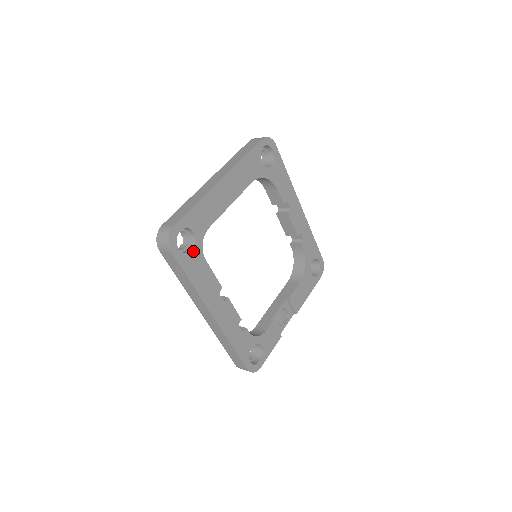
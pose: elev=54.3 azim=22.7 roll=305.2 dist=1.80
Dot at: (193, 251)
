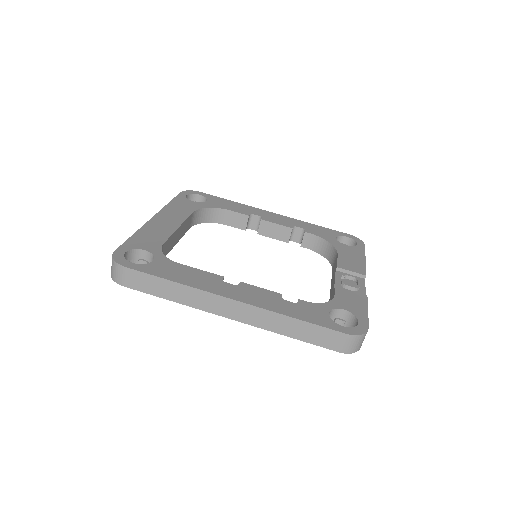
Dot at: (155, 261)
